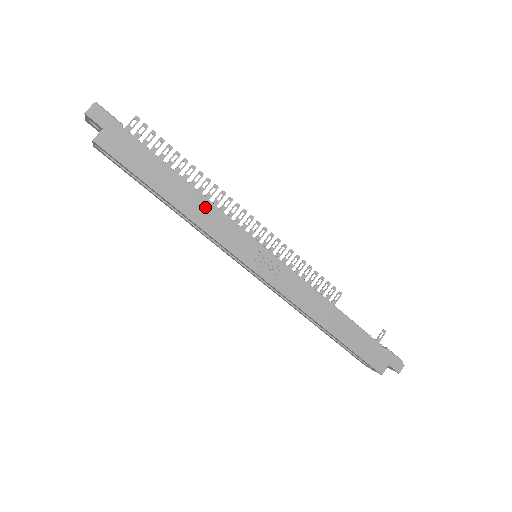
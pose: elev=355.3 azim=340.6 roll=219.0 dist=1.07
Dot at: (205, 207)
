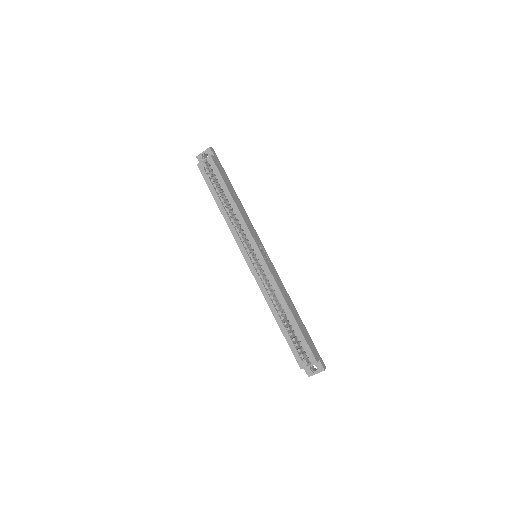
Dot at: (244, 213)
